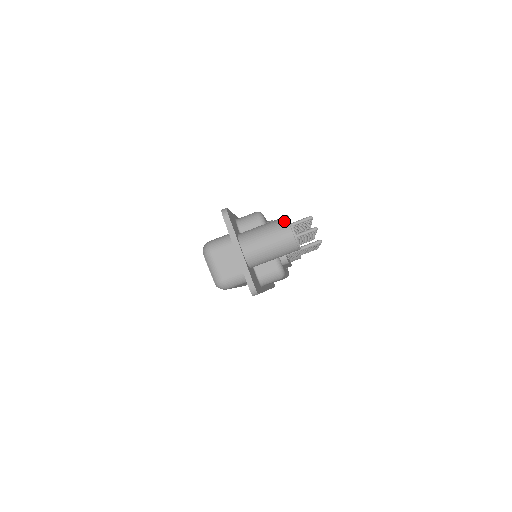
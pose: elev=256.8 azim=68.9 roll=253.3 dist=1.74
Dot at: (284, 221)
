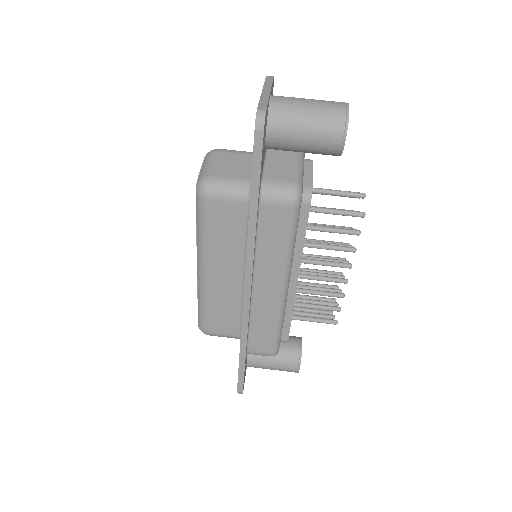
Dot at: occluded
